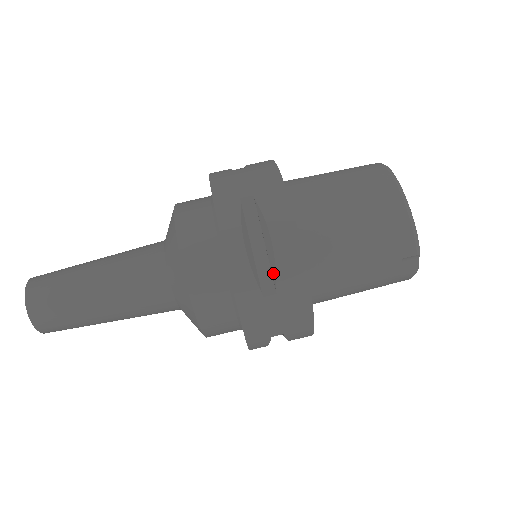
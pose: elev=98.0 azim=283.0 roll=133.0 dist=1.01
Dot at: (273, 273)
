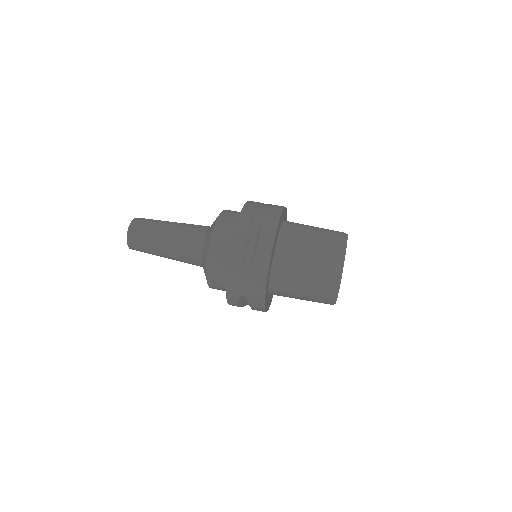
Dot at: (253, 258)
